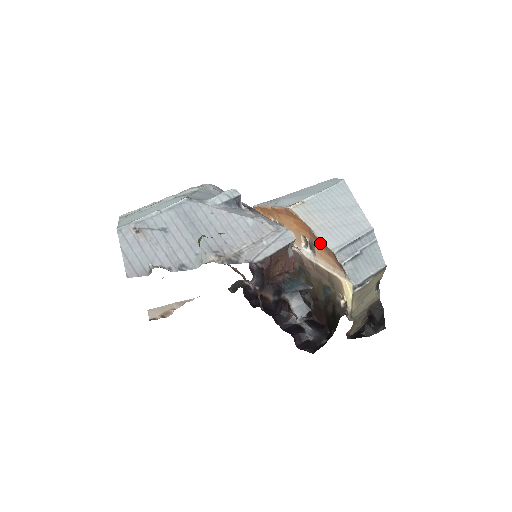
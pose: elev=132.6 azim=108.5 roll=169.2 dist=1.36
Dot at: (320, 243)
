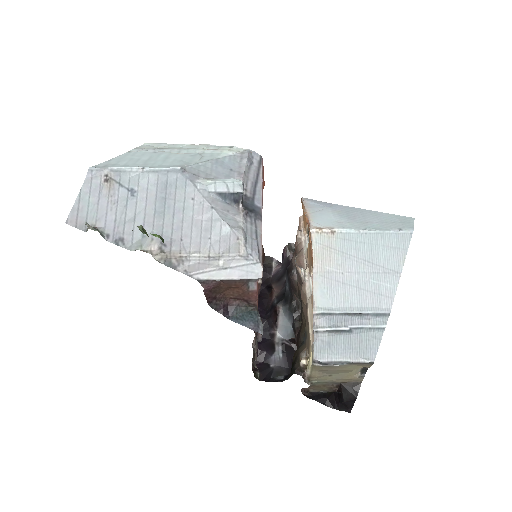
Dot at: (313, 290)
